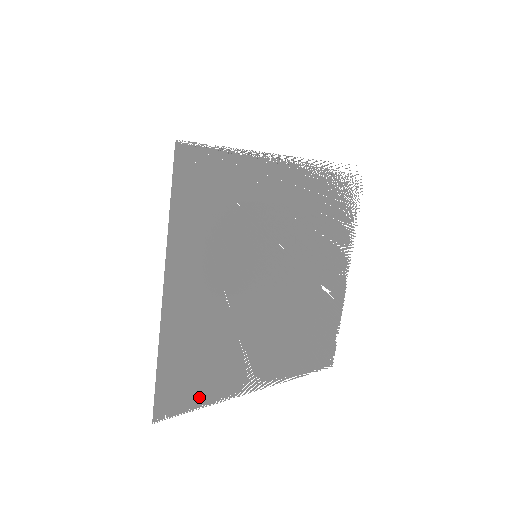
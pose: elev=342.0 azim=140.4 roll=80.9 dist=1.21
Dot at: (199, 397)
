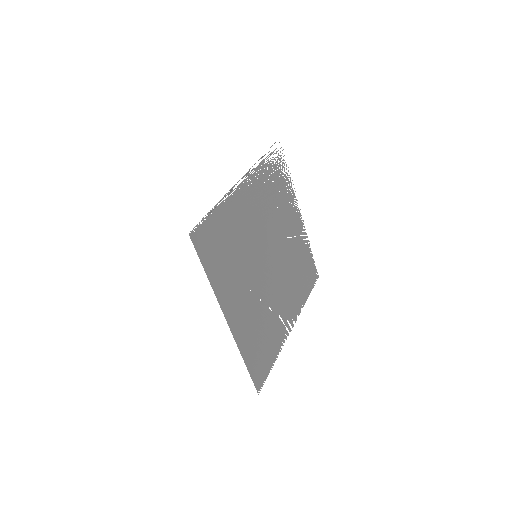
Dot at: (270, 360)
